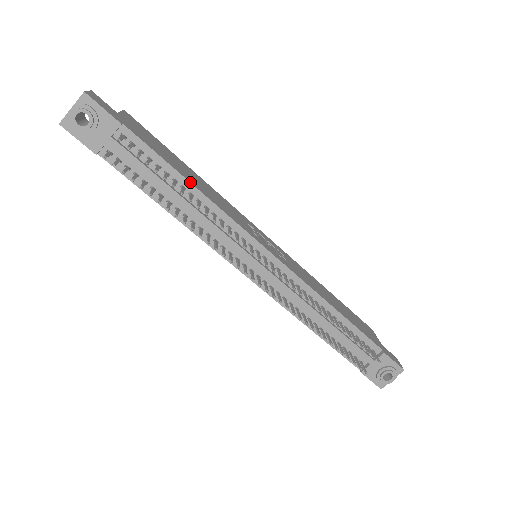
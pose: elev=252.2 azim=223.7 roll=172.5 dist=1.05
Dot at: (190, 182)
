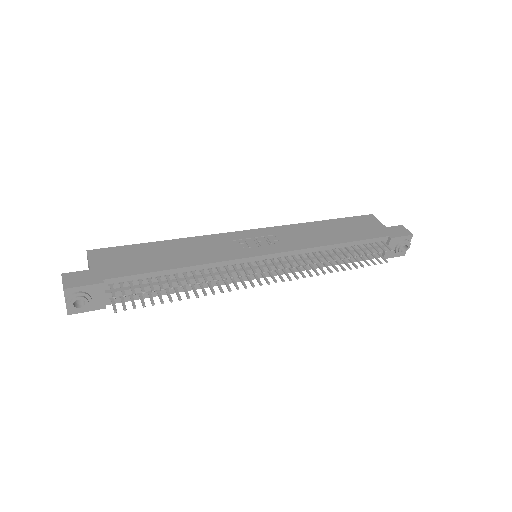
Dot at: (177, 268)
